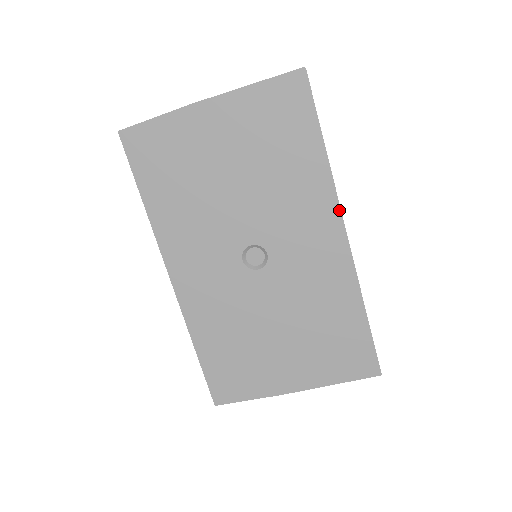
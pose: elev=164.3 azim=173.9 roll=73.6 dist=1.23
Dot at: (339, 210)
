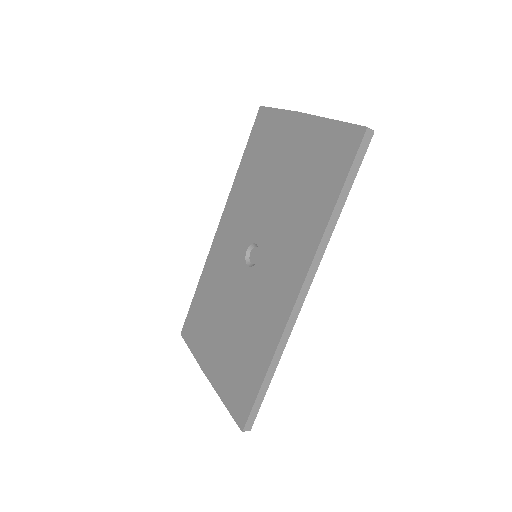
Dot at: (308, 268)
